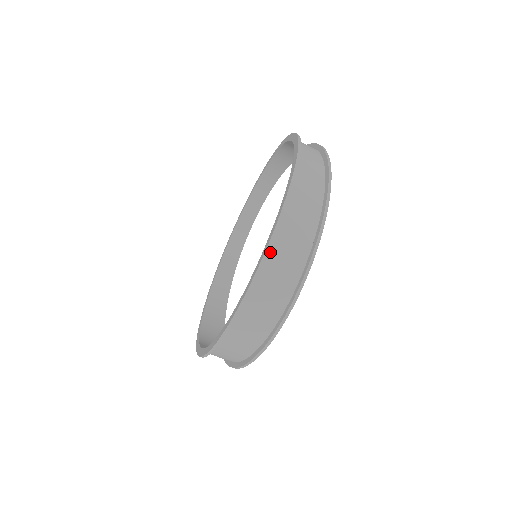
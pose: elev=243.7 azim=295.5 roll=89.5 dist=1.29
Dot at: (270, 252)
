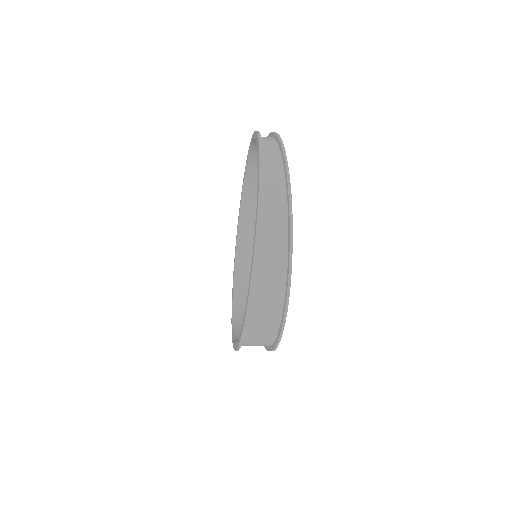
Dot at: (247, 328)
